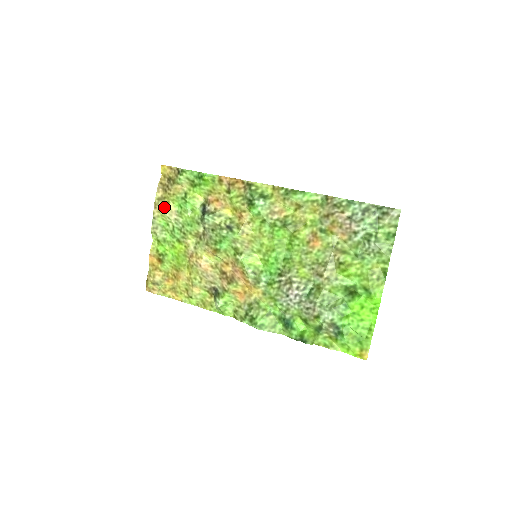
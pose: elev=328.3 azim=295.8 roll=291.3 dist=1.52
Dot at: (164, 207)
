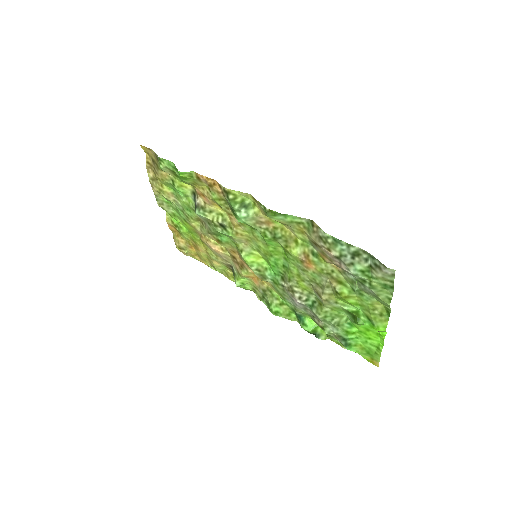
Dot at: (159, 189)
